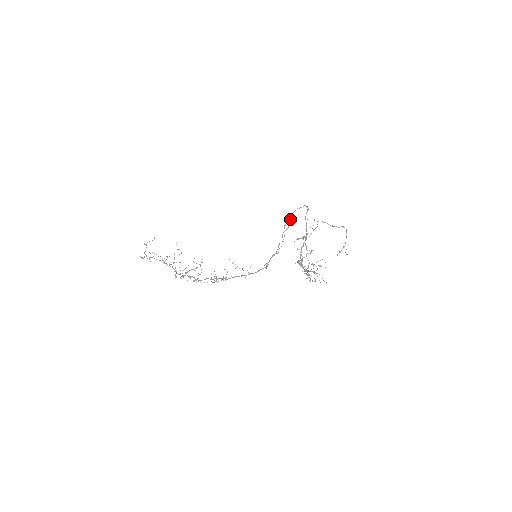
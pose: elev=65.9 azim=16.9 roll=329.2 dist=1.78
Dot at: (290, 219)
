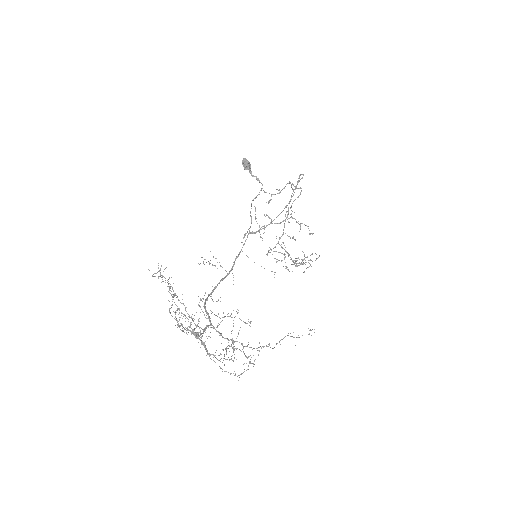
Dot at: (247, 166)
